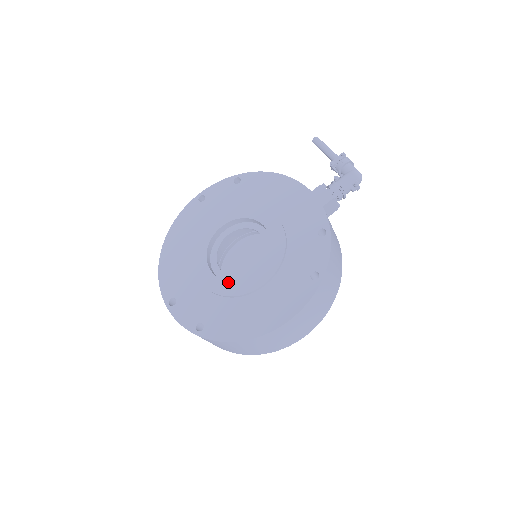
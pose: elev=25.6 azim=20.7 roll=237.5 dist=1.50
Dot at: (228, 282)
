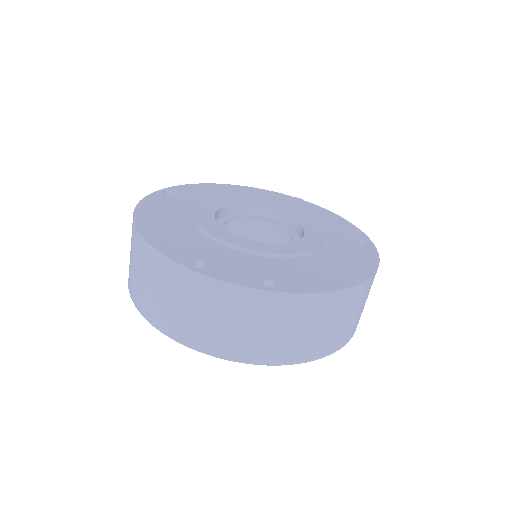
Dot at: (274, 244)
